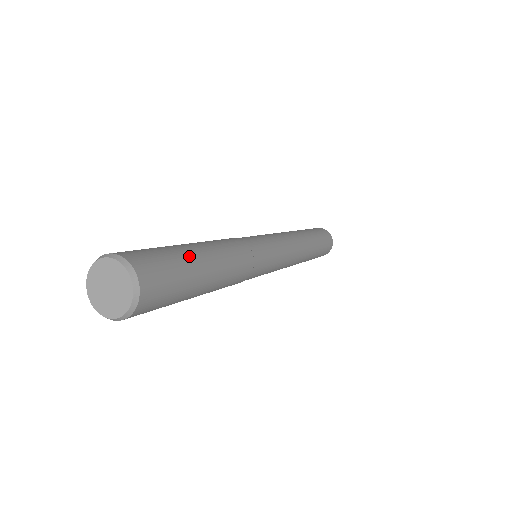
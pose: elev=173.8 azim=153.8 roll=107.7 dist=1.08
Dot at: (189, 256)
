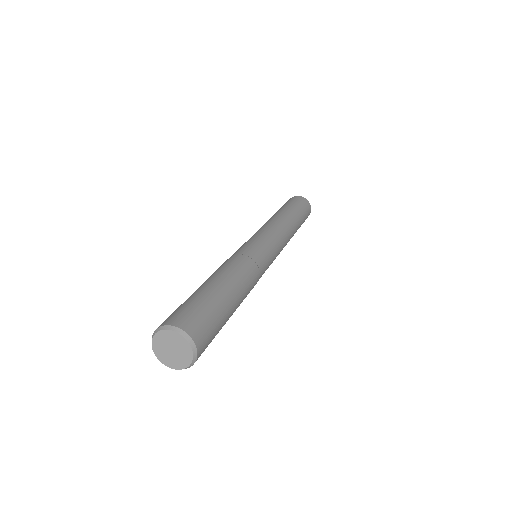
Dot at: (220, 301)
